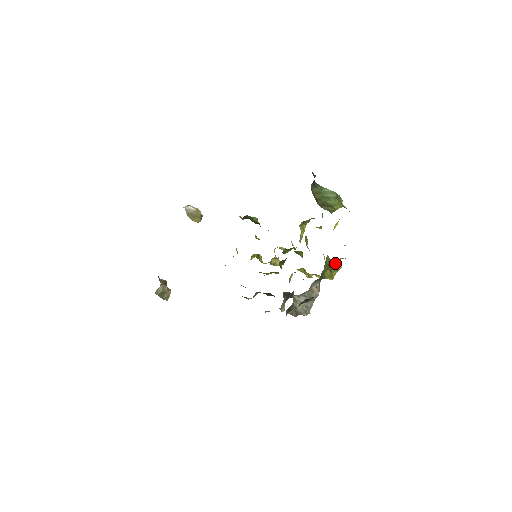
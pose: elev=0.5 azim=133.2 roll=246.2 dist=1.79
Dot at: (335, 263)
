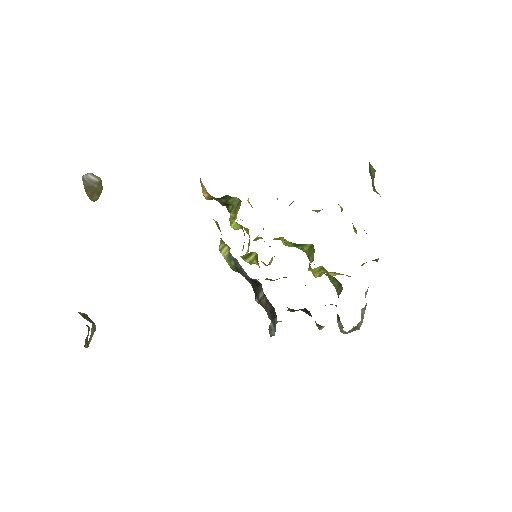
Dot at: (378, 259)
